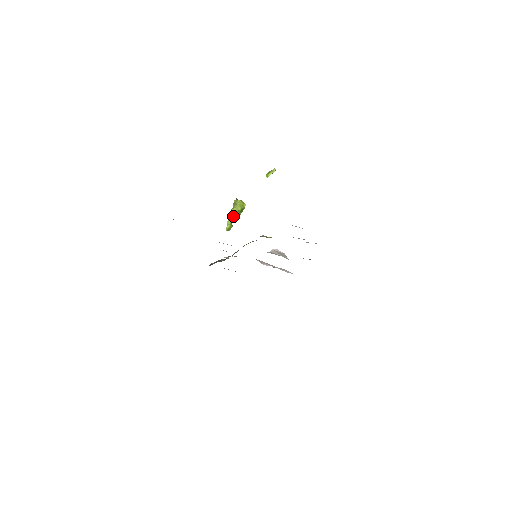
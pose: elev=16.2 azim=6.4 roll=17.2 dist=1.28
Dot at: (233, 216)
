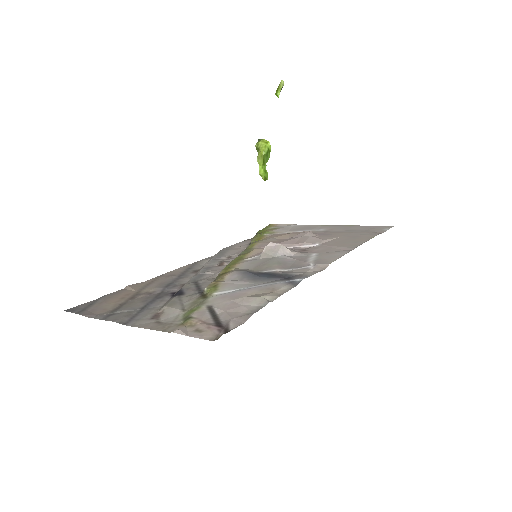
Dot at: (262, 163)
